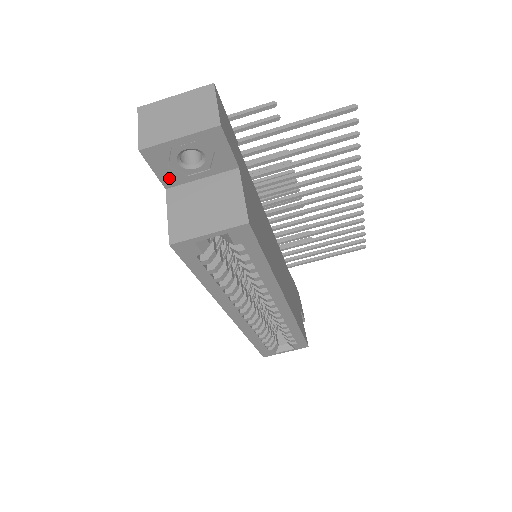
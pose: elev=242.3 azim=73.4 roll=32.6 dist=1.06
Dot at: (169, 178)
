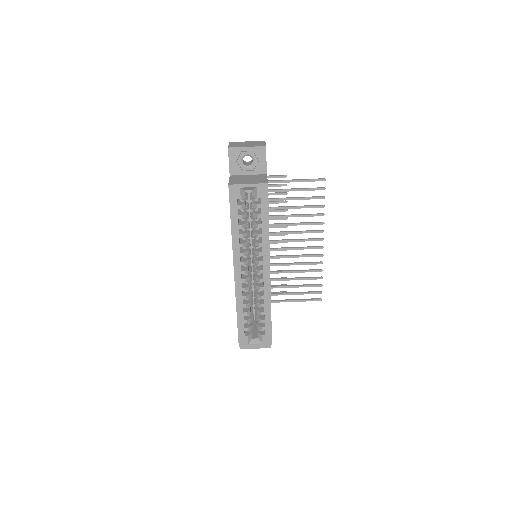
Dot at: (234, 169)
